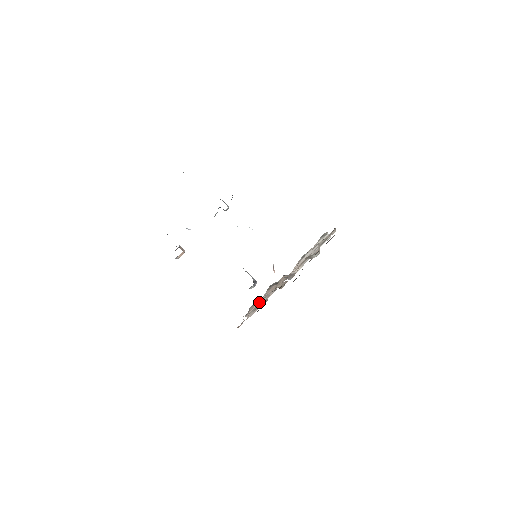
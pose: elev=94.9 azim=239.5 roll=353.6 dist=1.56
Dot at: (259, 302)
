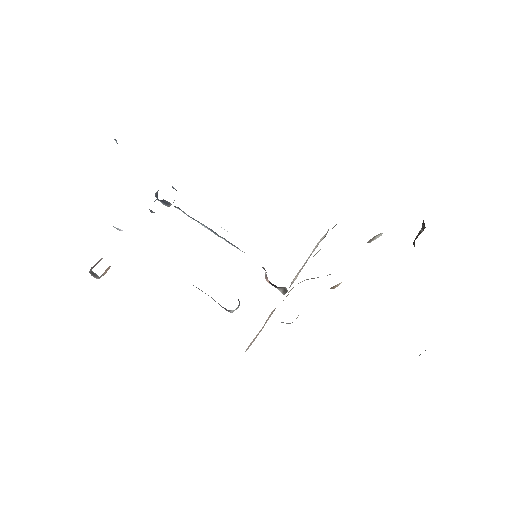
Dot at: (263, 326)
